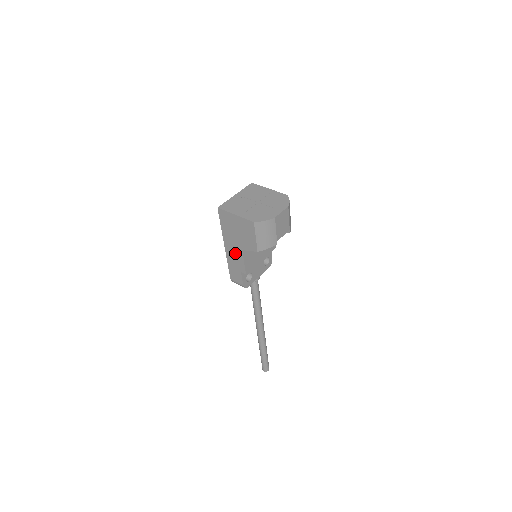
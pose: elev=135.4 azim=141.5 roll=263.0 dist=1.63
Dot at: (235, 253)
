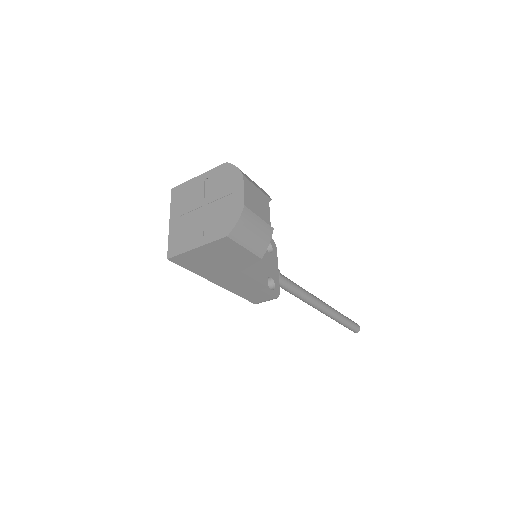
Dot at: (235, 281)
